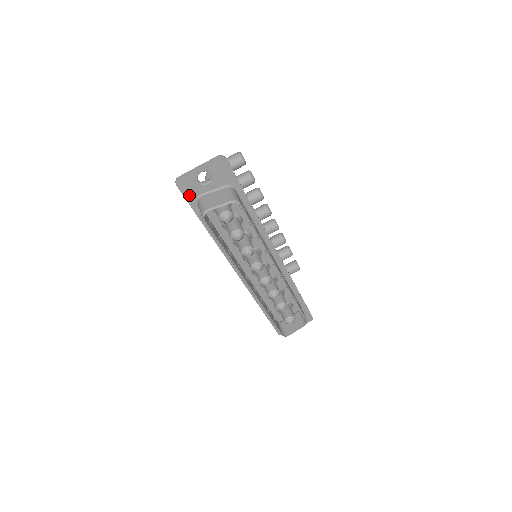
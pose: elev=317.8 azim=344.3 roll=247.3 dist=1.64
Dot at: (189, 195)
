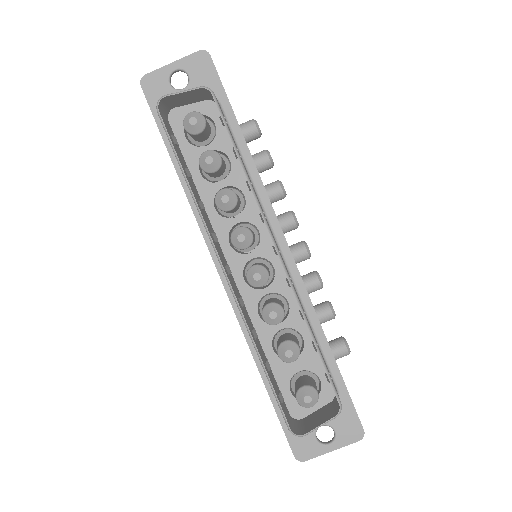
Dot at: (156, 104)
